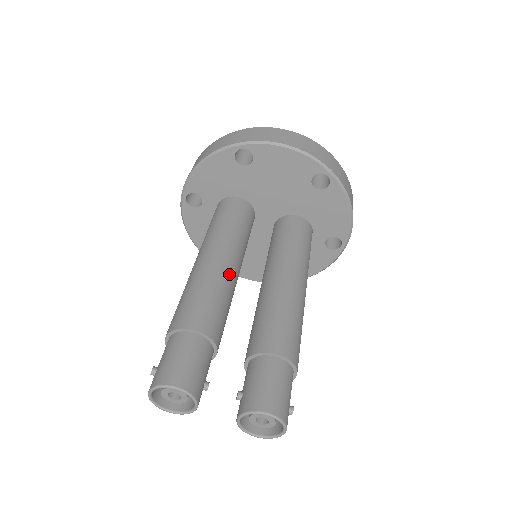
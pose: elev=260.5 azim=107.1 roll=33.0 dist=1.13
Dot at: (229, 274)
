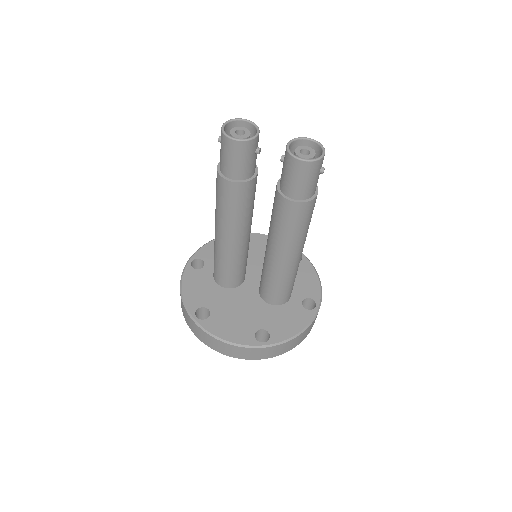
Dot at: occluded
